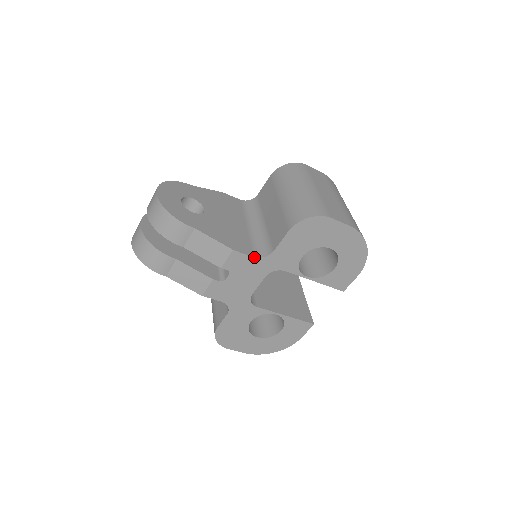
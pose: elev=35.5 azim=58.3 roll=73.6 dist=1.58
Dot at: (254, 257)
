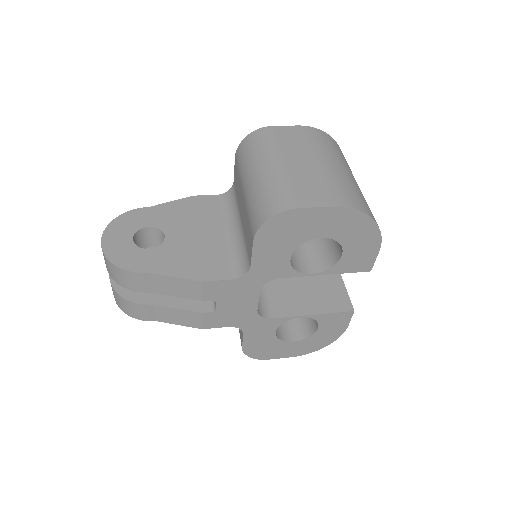
Dot at: (232, 279)
